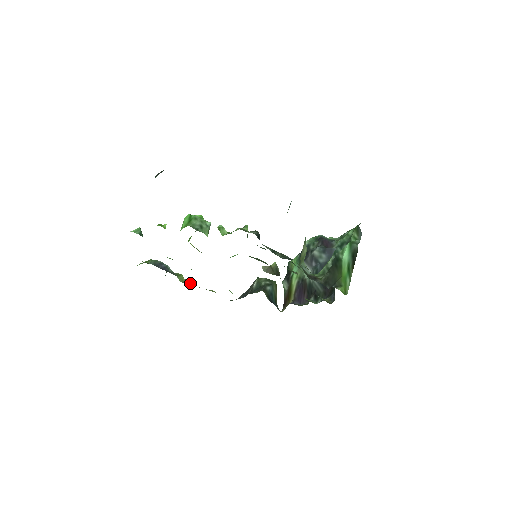
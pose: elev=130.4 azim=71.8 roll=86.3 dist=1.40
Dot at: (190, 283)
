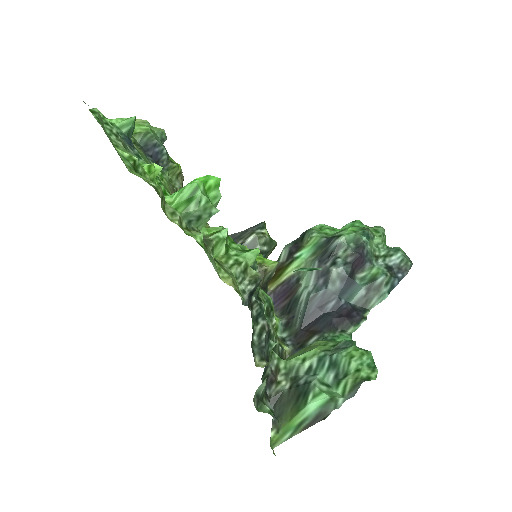
Dot at: (182, 180)
